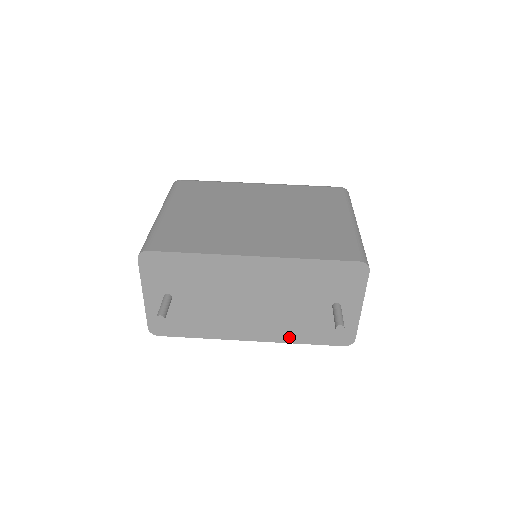
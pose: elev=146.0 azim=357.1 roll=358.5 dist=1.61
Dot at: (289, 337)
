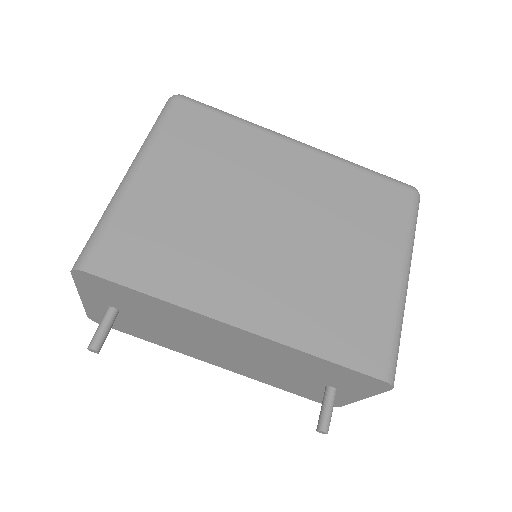
Dot at: (261, 379)
